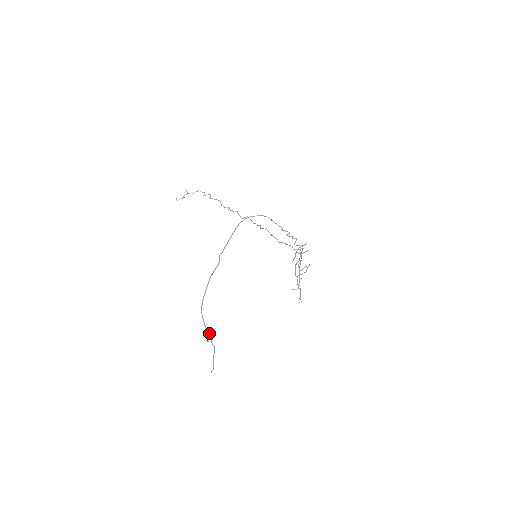
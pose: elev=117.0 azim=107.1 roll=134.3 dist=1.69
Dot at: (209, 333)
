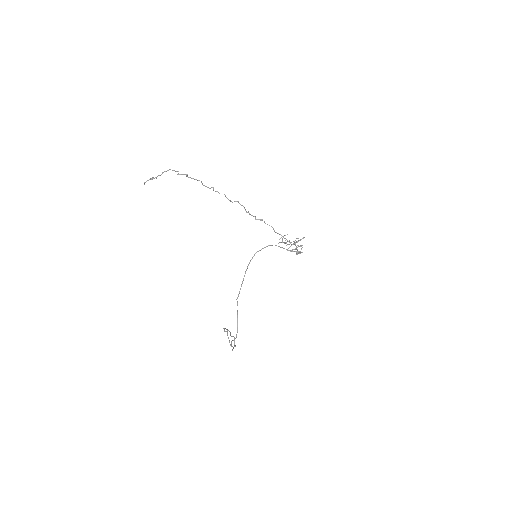
Dot at: occluded
